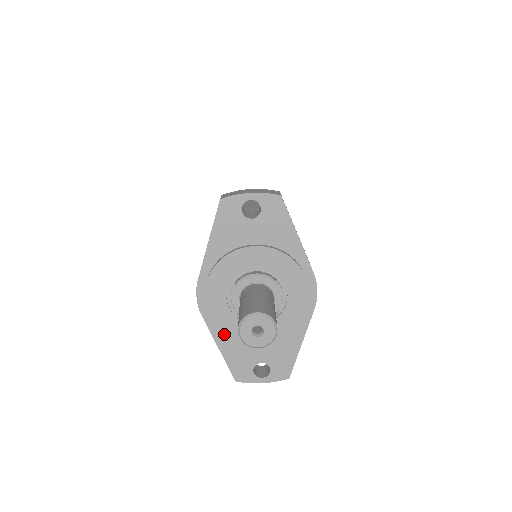
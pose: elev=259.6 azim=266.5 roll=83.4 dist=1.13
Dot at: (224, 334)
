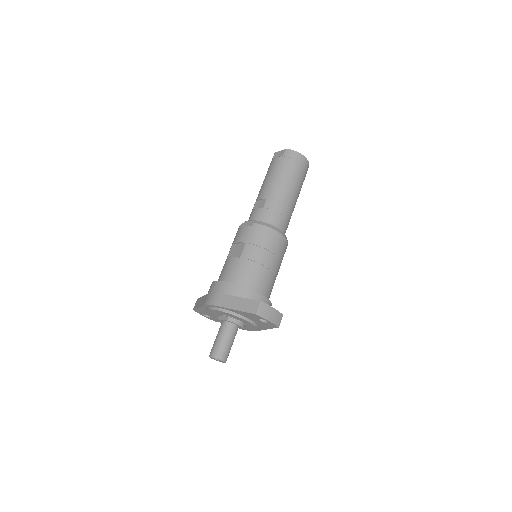
Dot at: occluded
